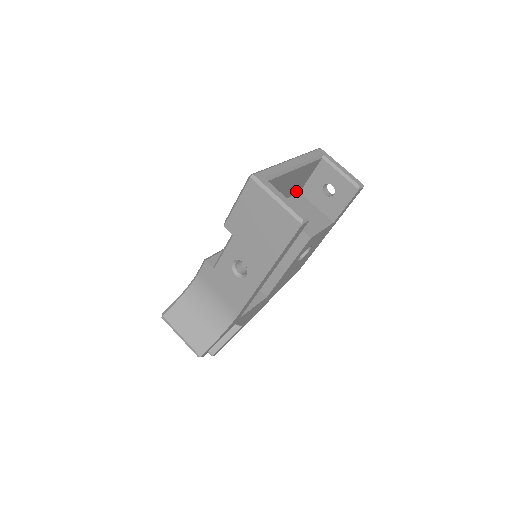
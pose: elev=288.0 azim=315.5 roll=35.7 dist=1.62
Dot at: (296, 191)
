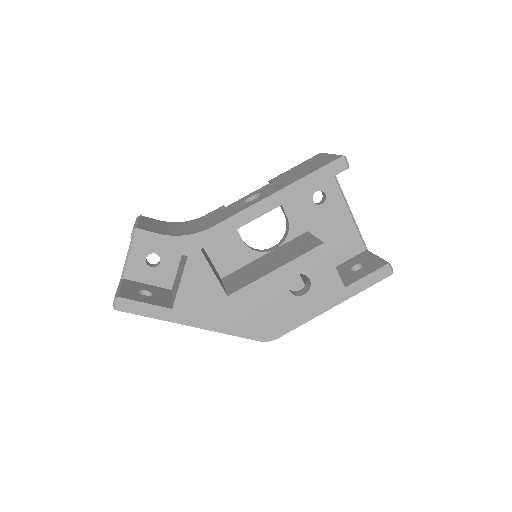
Dot at: occluded
